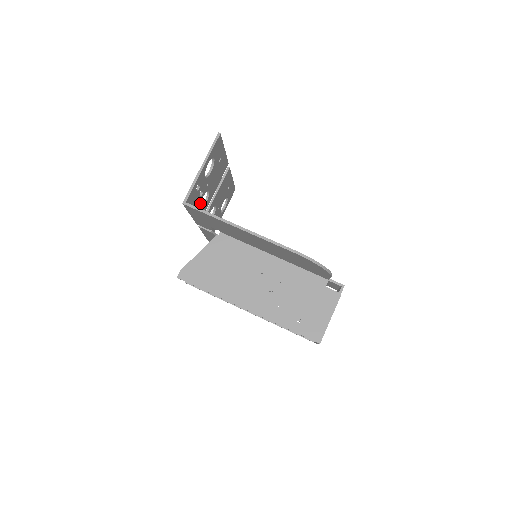
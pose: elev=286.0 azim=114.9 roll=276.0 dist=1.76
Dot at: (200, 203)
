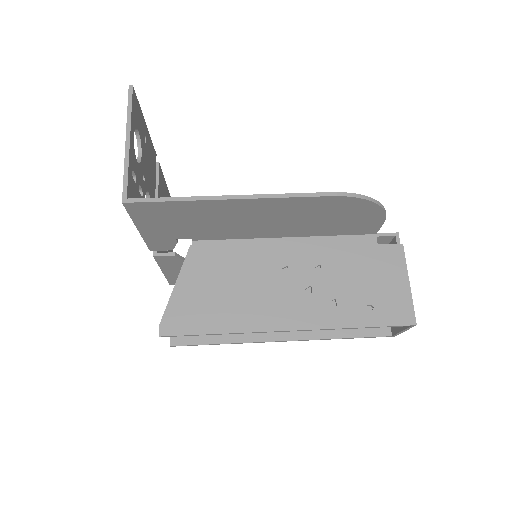
Dot at: occluded
